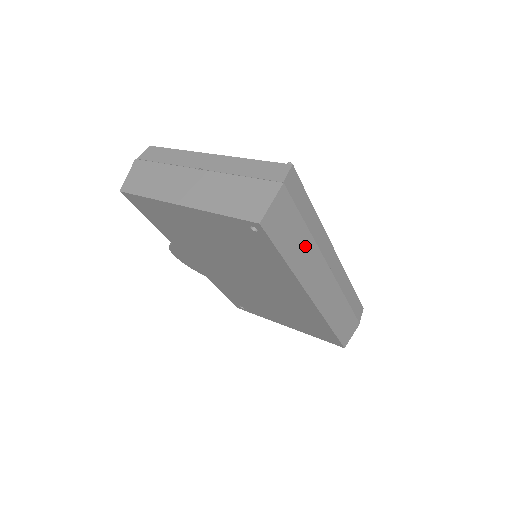
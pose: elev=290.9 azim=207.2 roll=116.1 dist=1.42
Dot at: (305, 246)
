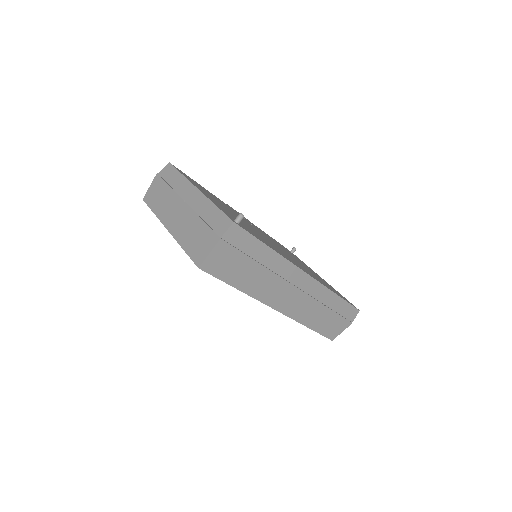
Dot at: (259, 276)
